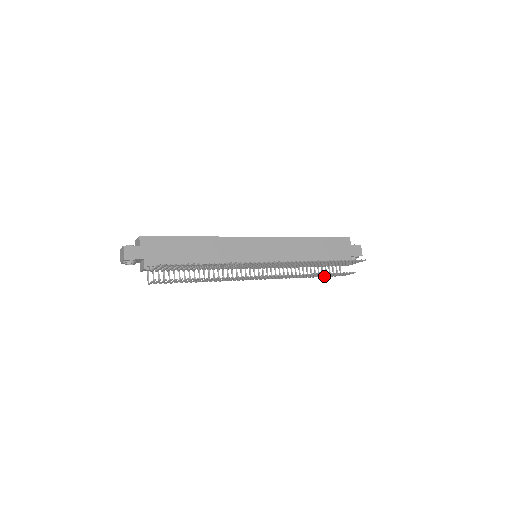
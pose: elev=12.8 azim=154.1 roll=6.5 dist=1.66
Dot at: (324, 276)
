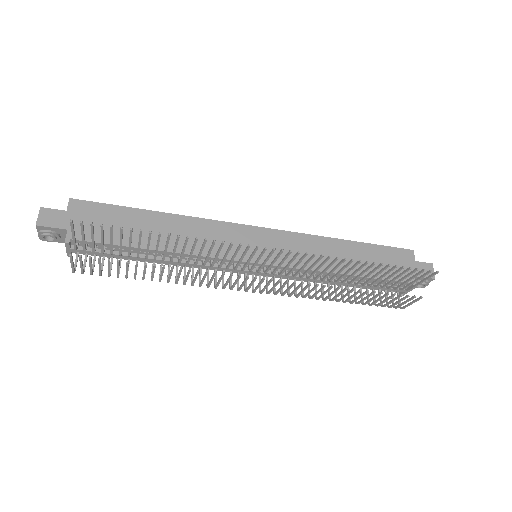
Dot at: (370, 304)
